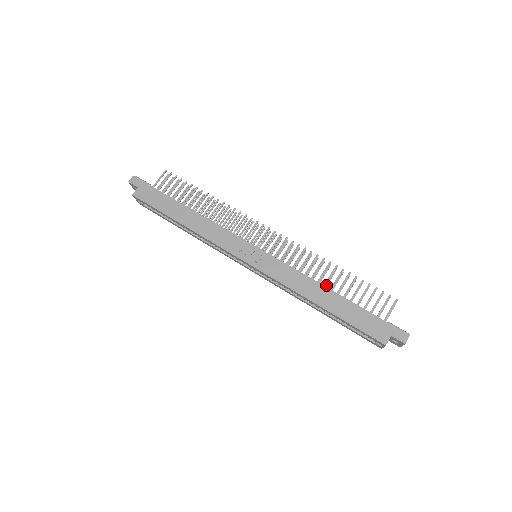
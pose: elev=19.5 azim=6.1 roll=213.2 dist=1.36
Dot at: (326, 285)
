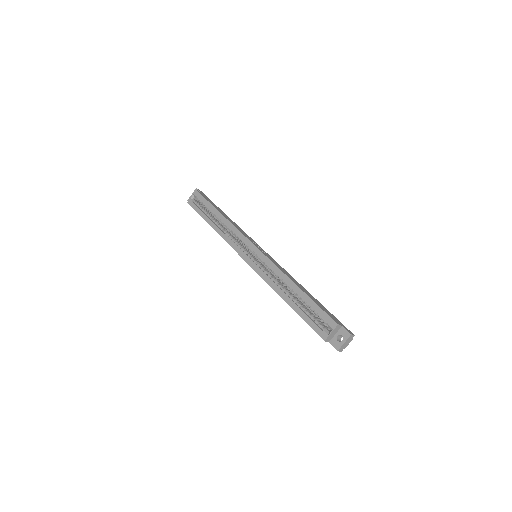
Dot at: occluded
